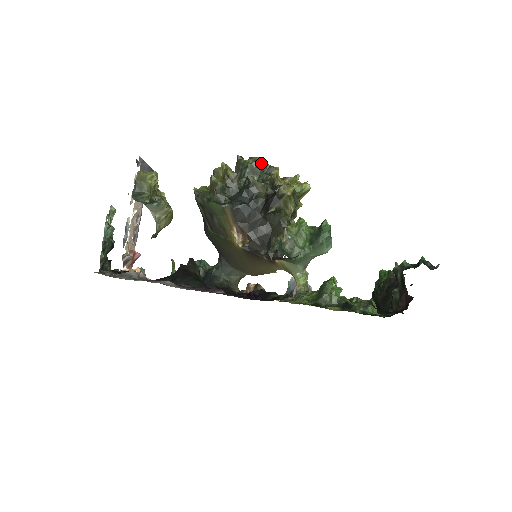
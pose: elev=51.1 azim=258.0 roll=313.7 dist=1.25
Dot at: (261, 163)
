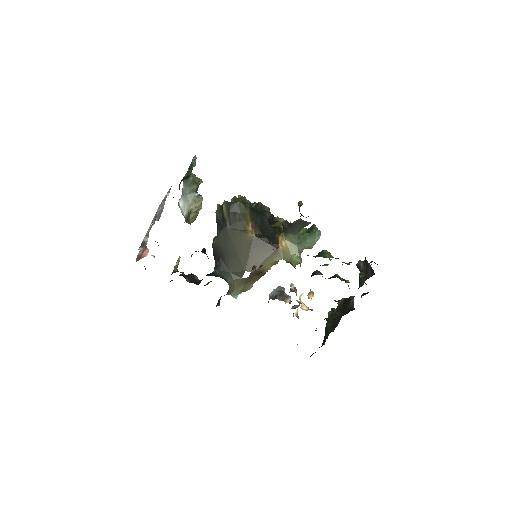
Dot at: occluded
